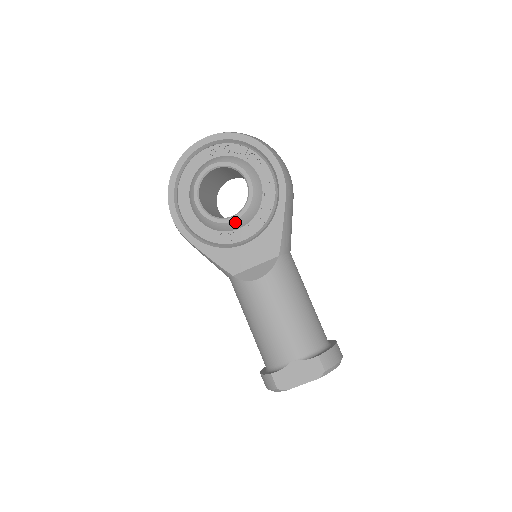
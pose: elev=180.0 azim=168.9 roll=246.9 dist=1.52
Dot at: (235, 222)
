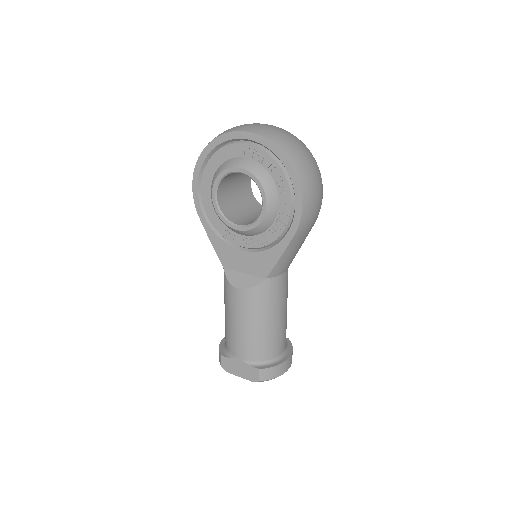
Dot at: (239, 231)
